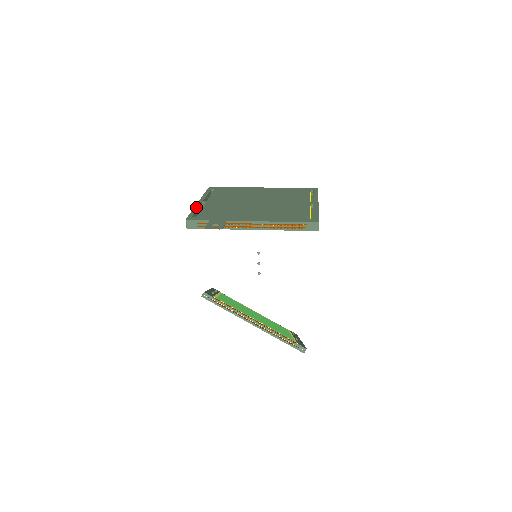
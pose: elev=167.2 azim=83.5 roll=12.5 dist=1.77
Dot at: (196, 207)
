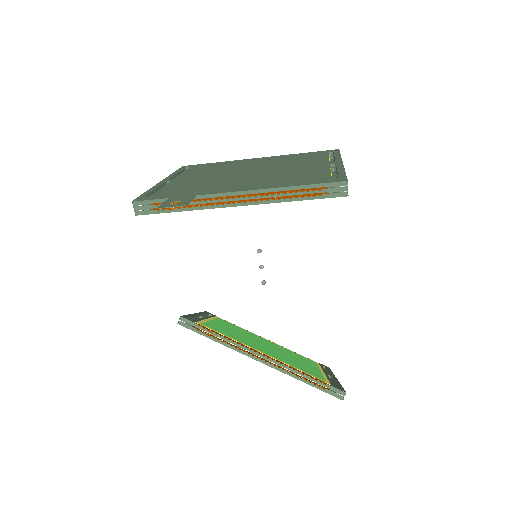
Dot at: (155, 186)
